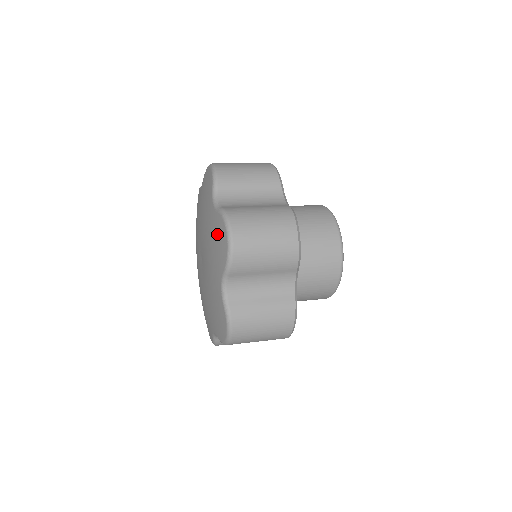
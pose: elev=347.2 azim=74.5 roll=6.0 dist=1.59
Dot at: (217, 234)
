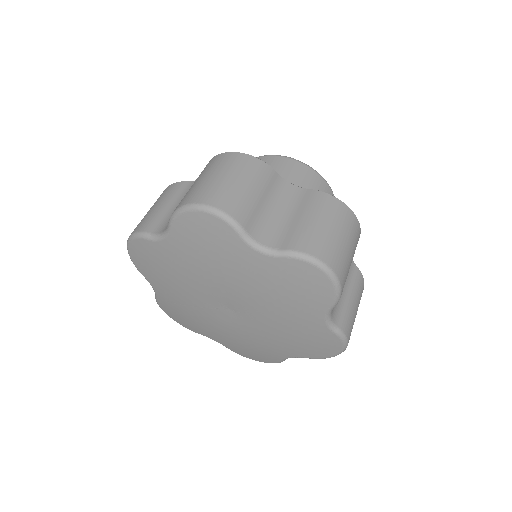
Dot at: (295, 280)
